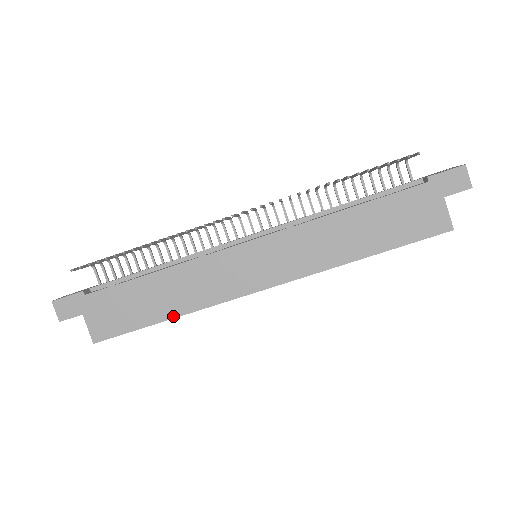
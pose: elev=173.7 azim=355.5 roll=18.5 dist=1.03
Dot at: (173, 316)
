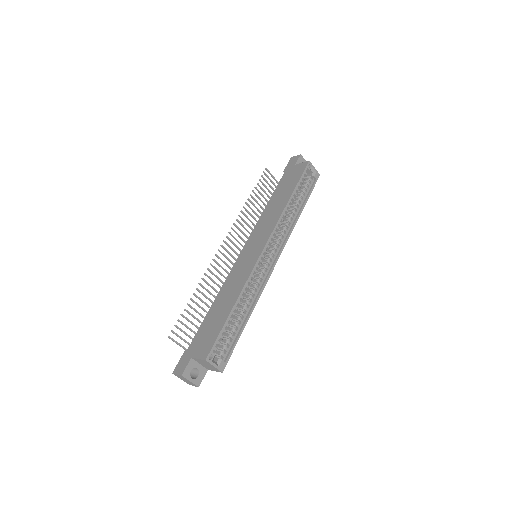
Dot at: (234, 302)
